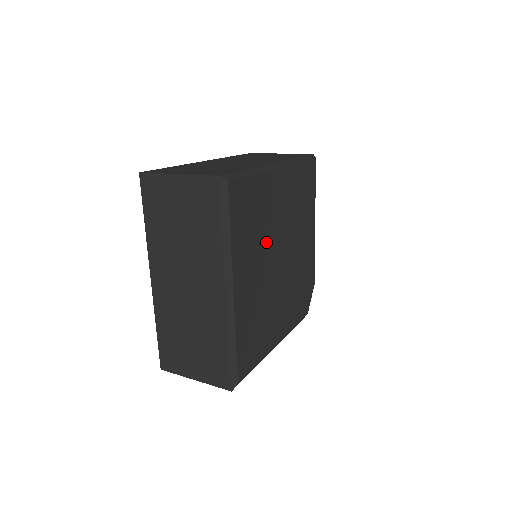
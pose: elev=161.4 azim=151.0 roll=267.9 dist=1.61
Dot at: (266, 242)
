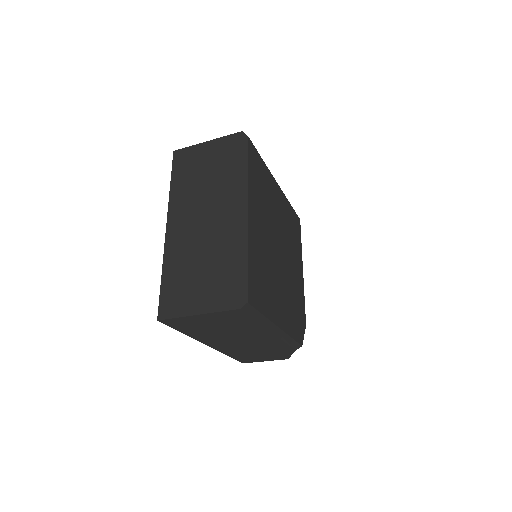
Dot at: (270, 219)
